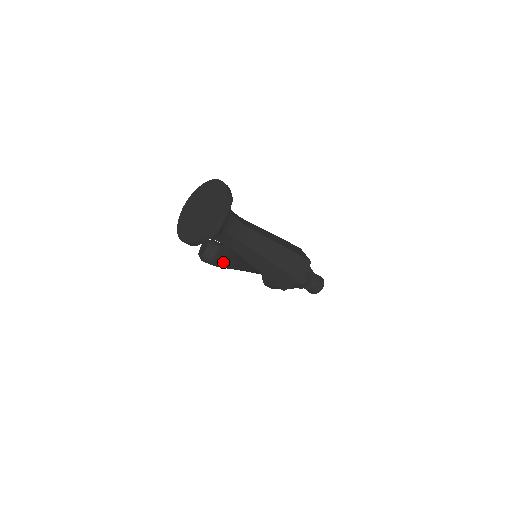
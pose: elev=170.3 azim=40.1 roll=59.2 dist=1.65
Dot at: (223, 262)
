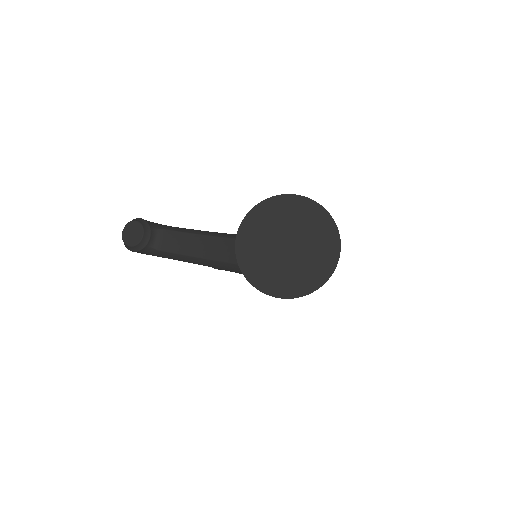
Dot at: (179, 255)
